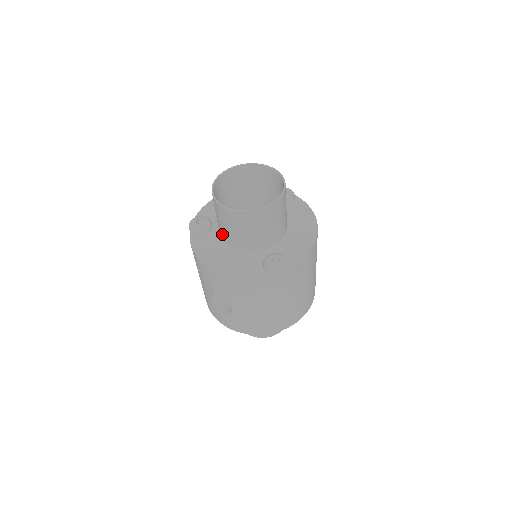
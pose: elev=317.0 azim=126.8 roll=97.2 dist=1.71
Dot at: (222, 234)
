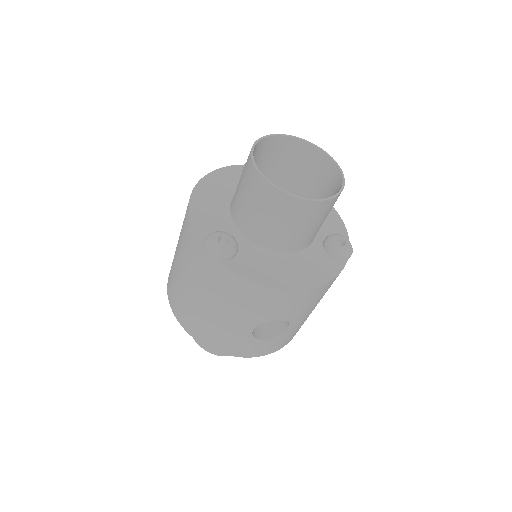
Dot at: (273, 242)
